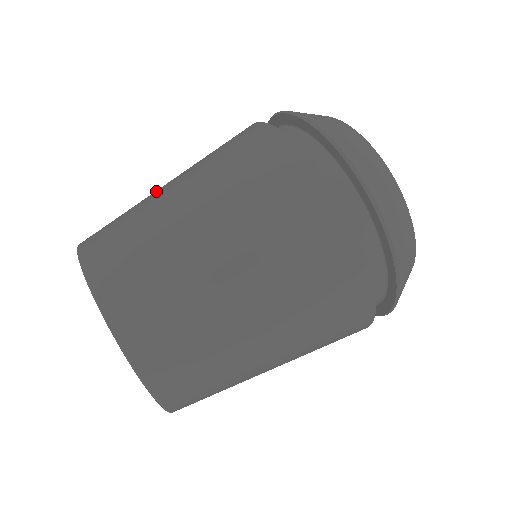
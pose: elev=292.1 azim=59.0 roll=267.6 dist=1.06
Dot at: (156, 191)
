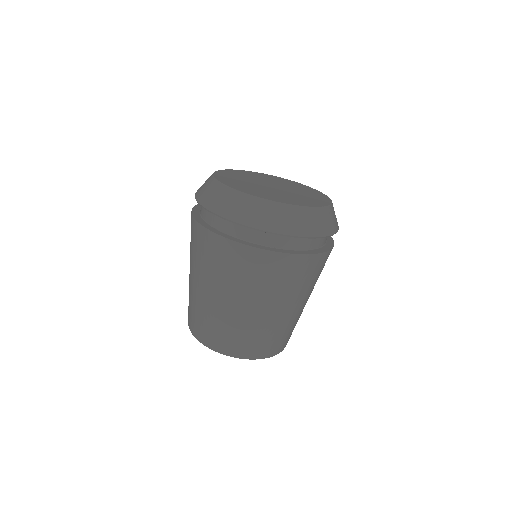
Dot at: occluded
